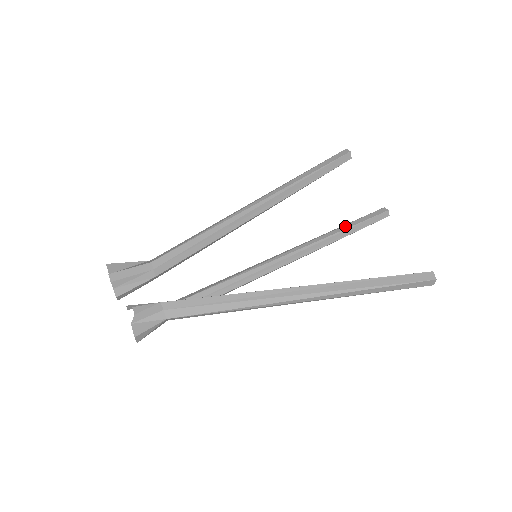
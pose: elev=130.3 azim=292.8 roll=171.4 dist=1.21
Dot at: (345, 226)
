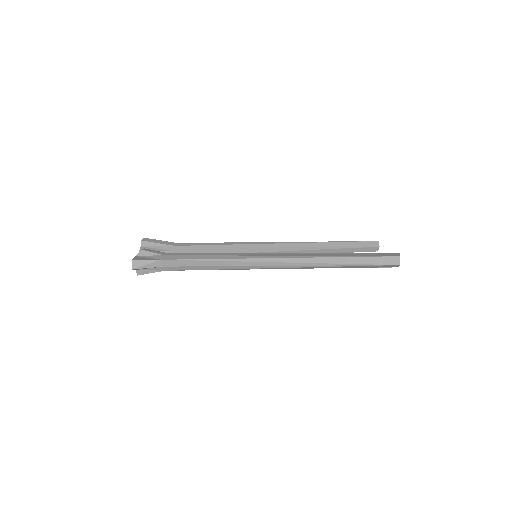
Dot at: occluded
